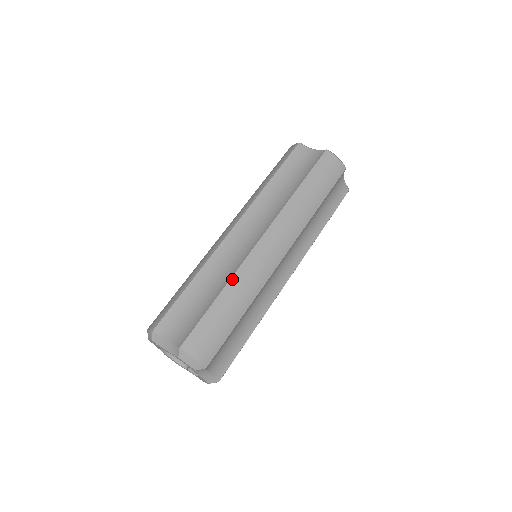
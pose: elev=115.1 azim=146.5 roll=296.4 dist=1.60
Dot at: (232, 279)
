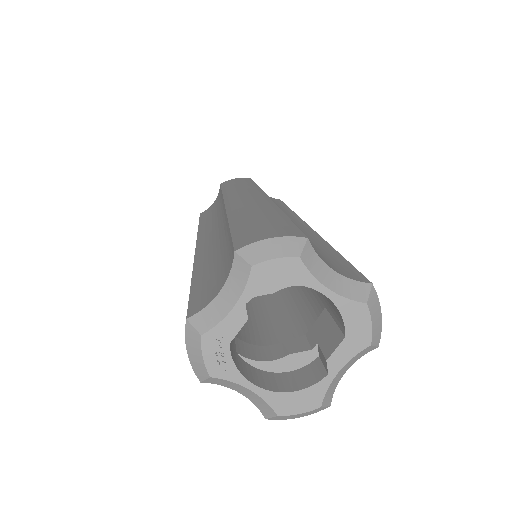
Dot at: (229, 216)
